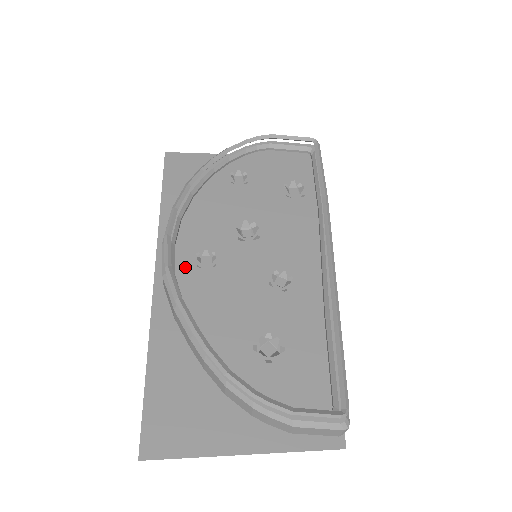
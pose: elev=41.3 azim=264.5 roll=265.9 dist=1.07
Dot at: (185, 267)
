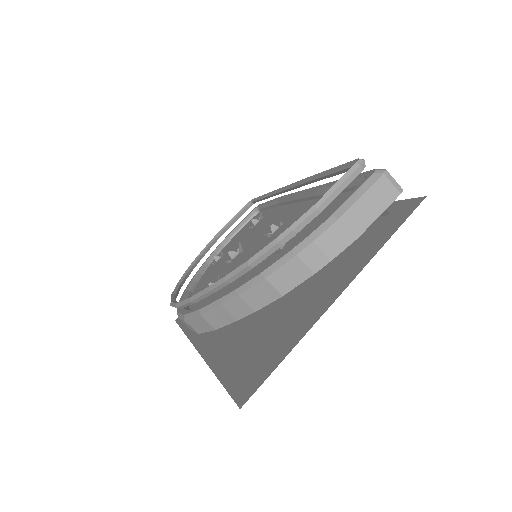
Dot at: (201, 304)
